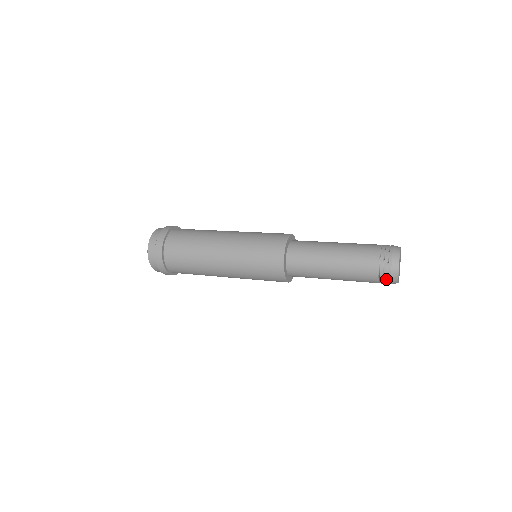
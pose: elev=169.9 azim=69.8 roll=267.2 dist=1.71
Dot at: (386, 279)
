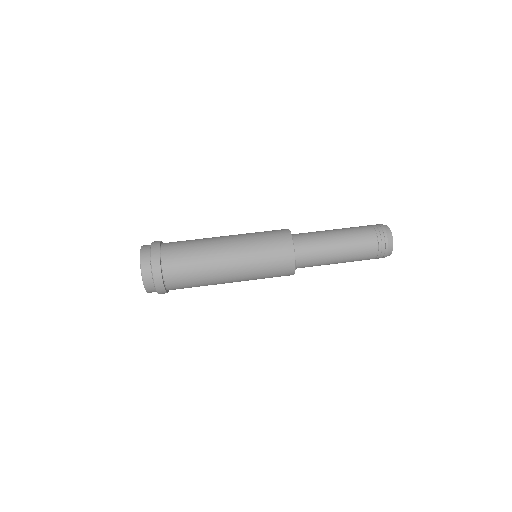
Dot at: occluded
